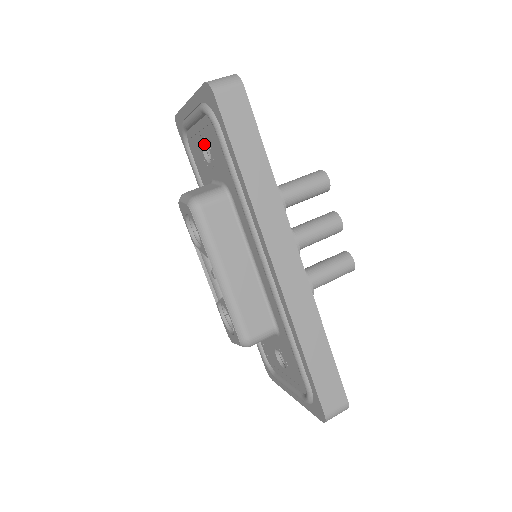
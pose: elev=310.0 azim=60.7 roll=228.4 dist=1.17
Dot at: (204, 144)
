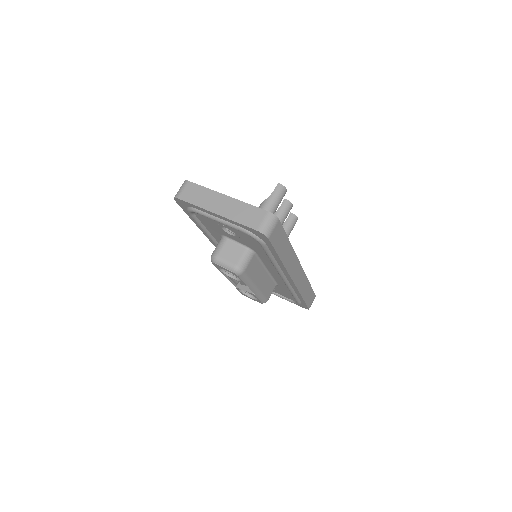
Dot at: (224, 226)
